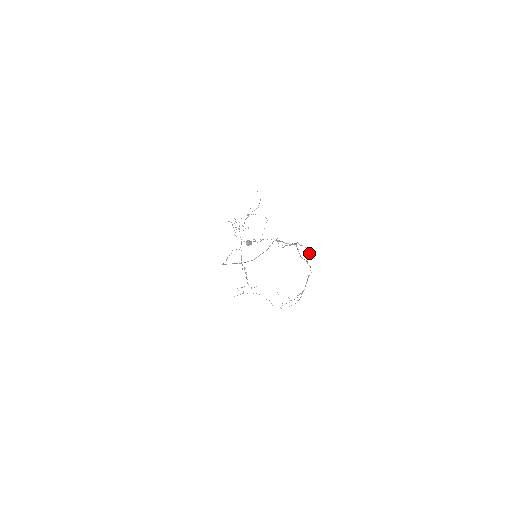
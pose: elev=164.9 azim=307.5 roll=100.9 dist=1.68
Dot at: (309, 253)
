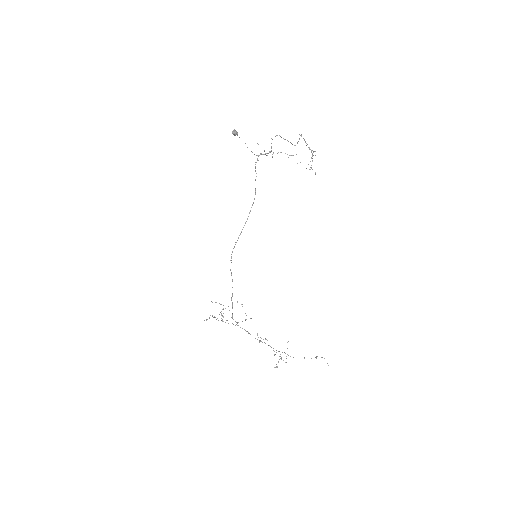
Dot at: occluded
